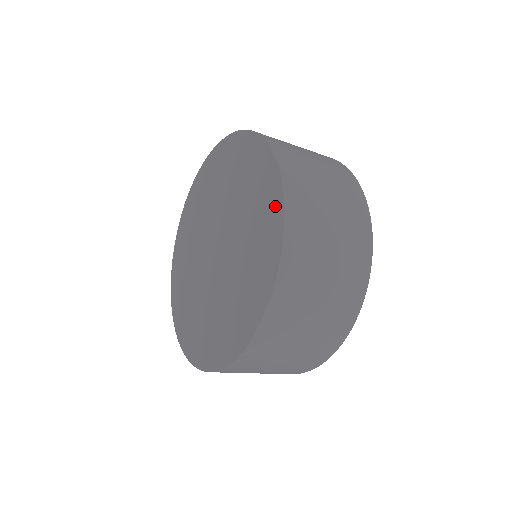
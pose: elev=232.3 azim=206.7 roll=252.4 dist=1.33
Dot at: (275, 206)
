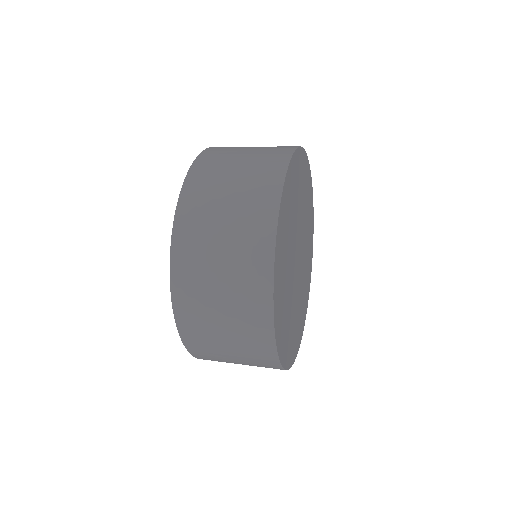
Dot at: occluded
